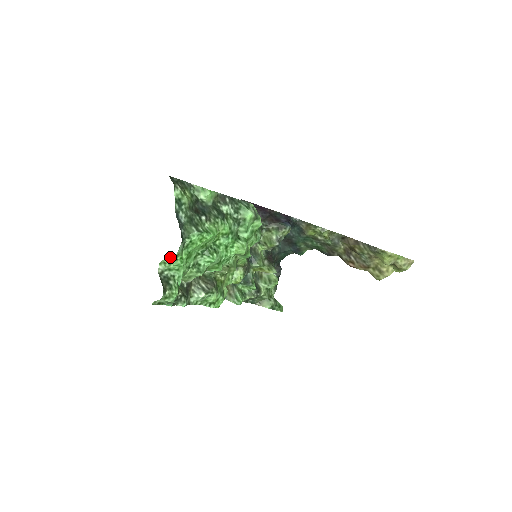
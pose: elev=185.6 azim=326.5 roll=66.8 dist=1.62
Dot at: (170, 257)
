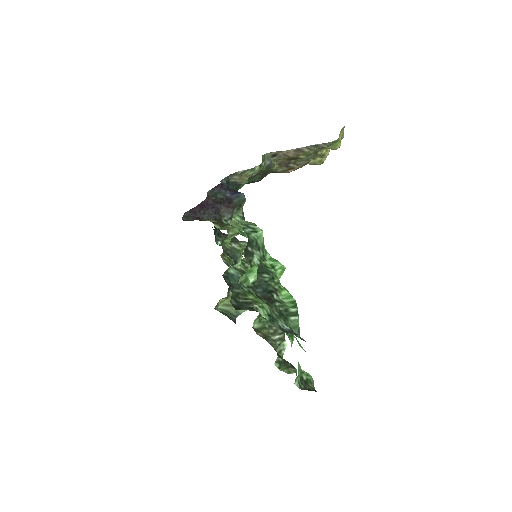
Dot at: occluded
